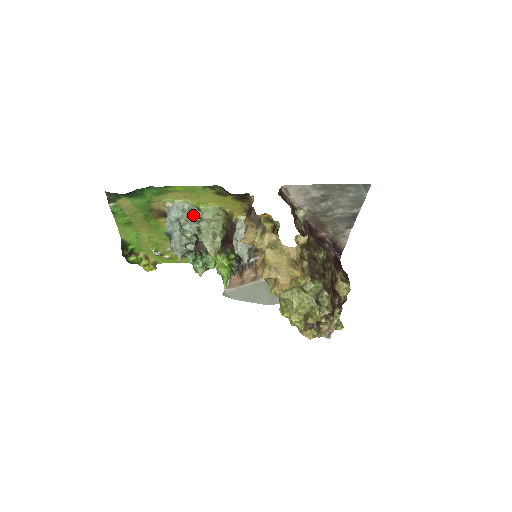
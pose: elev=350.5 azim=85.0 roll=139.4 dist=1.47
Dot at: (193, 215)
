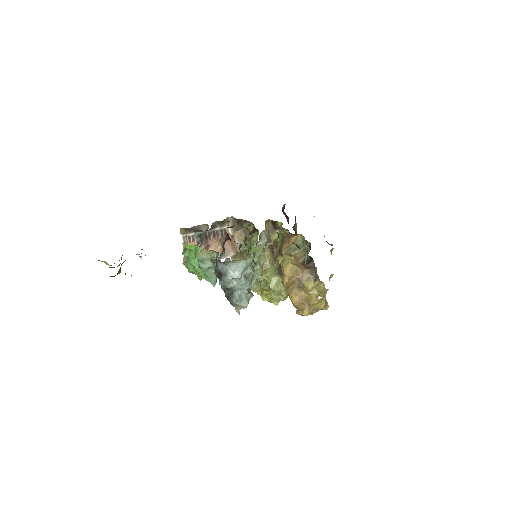
Dot at: (255, 265)
